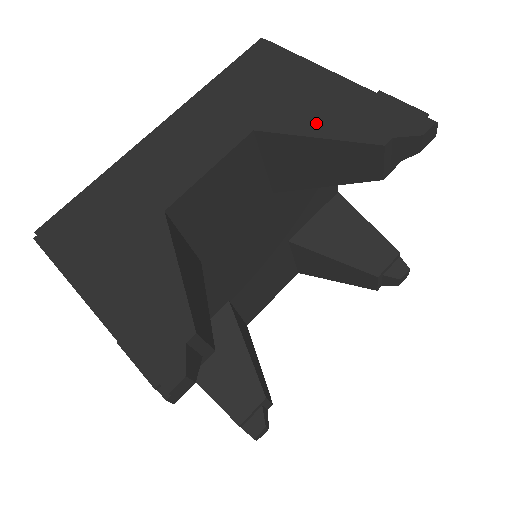
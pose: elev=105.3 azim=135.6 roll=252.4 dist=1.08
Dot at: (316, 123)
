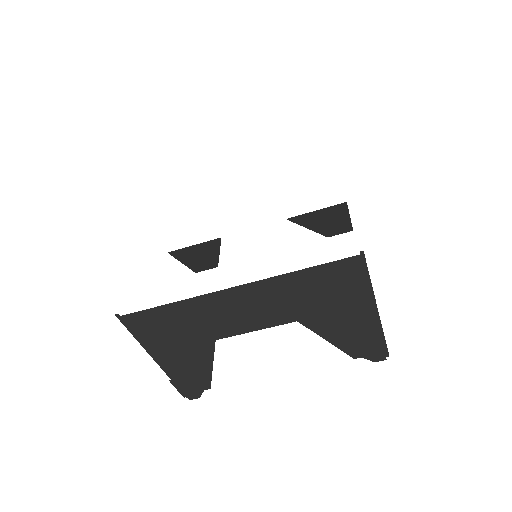
Dot at: (335, 334)
